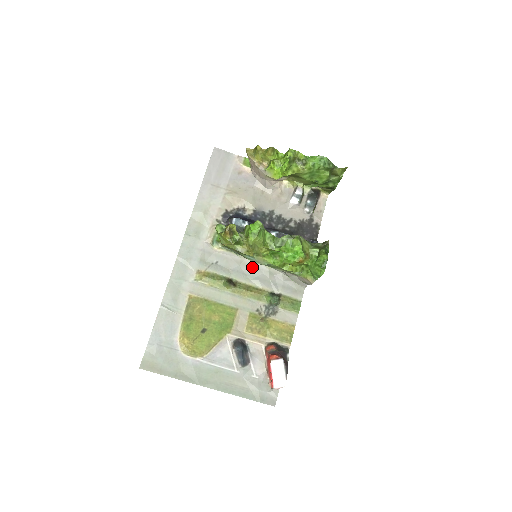
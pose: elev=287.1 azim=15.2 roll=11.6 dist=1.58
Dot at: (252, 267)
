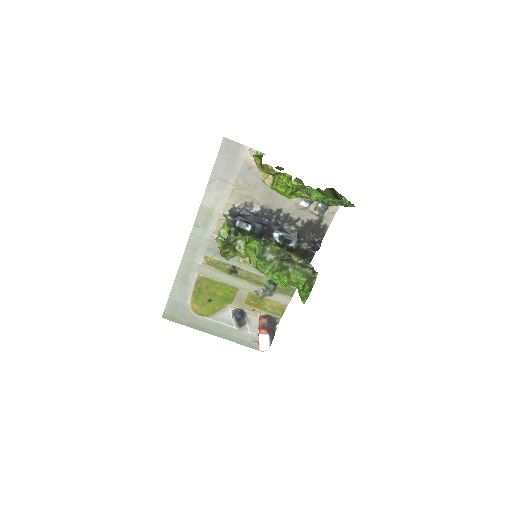
Dot at: occluded
